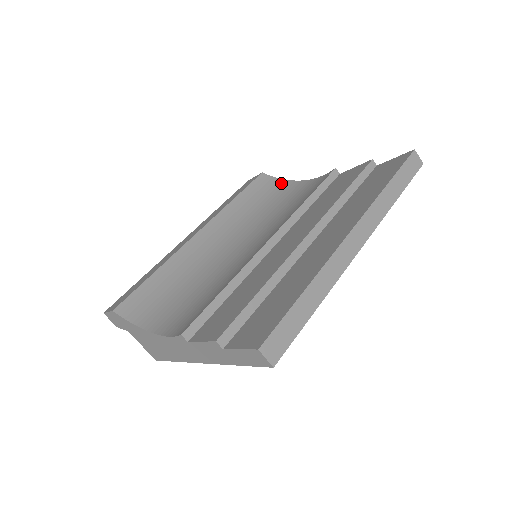
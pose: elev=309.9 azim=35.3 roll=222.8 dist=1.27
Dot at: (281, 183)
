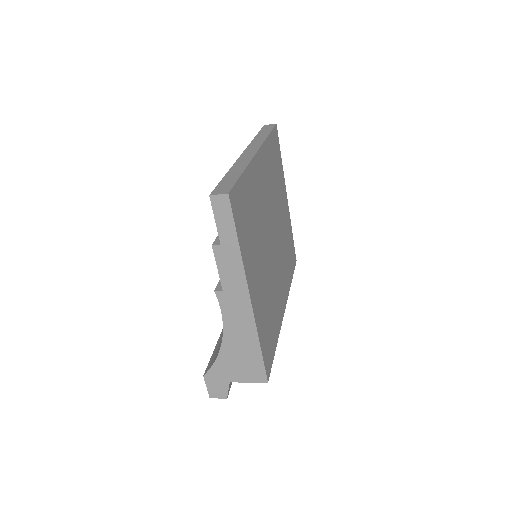
Dot at: occluded
